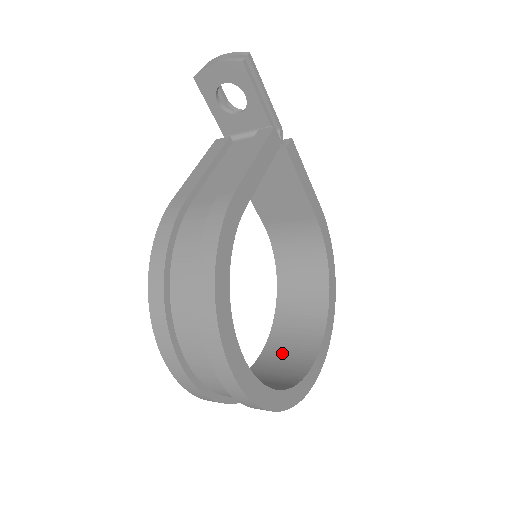
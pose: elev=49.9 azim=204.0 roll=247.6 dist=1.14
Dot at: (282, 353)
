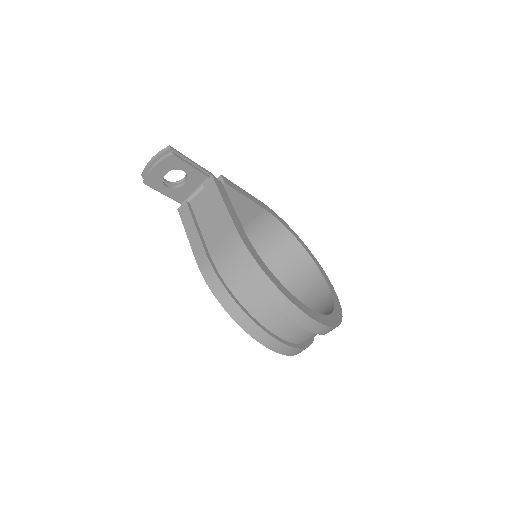
Dot at: (306, 299)
